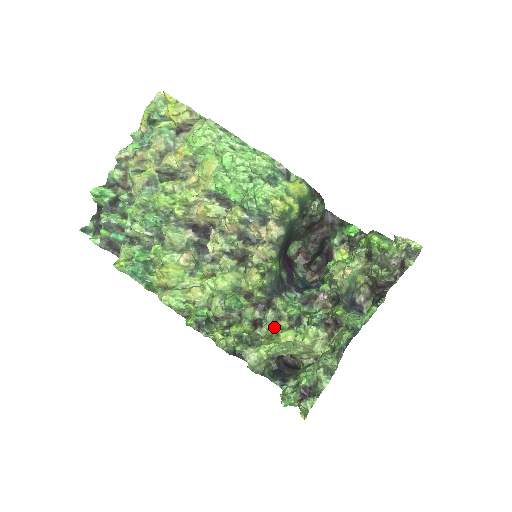
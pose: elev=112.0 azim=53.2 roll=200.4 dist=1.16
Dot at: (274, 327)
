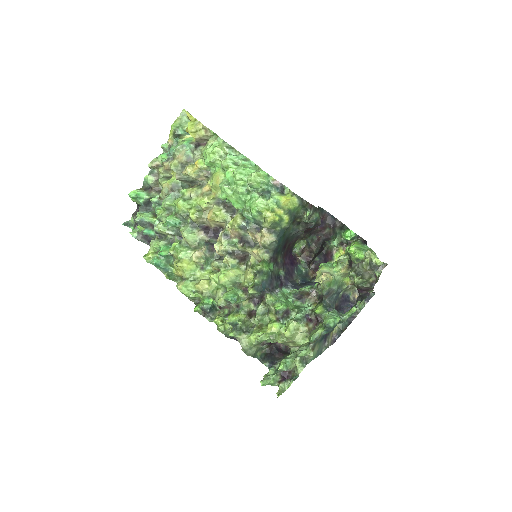
Dot at: (265, 318)
